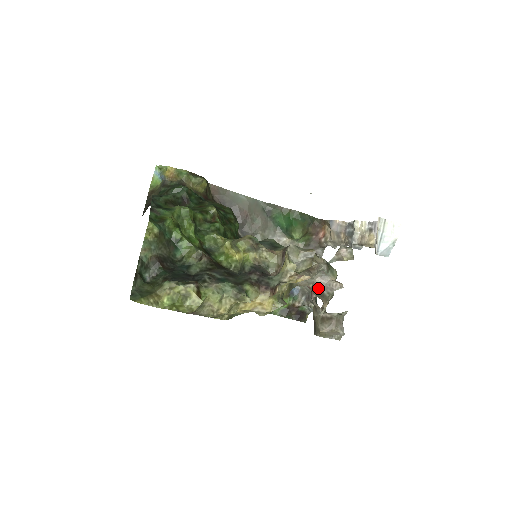
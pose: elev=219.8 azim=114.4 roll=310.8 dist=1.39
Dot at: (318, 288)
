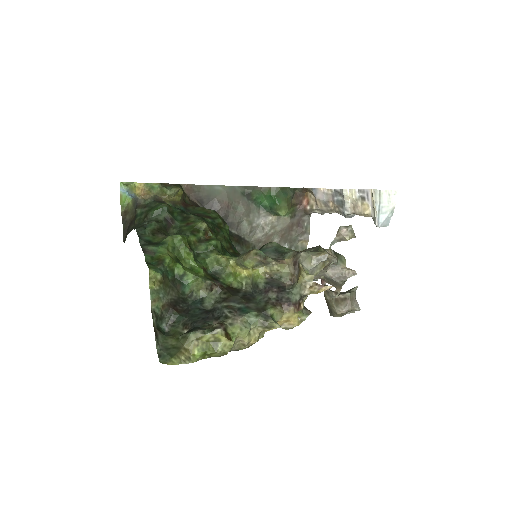
Dot at: (330, 279)
